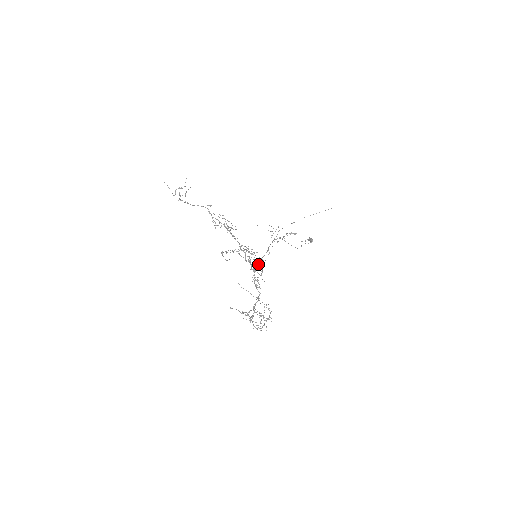
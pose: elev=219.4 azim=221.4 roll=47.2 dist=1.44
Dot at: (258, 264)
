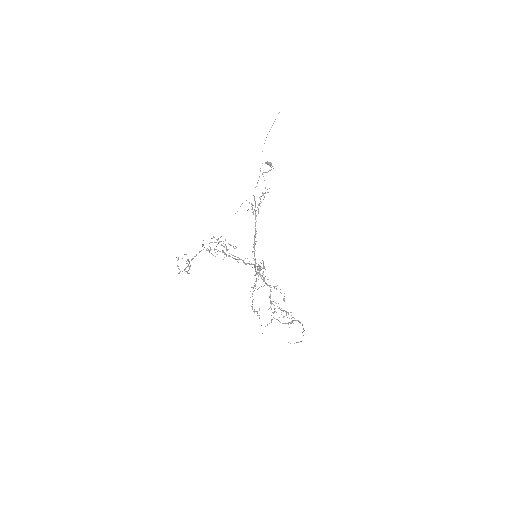
Dot at: occluded
